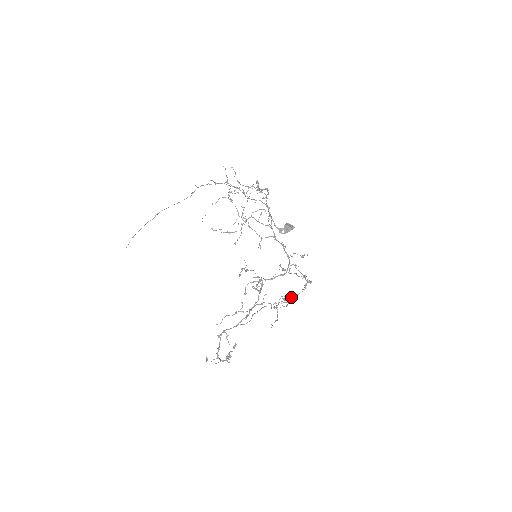
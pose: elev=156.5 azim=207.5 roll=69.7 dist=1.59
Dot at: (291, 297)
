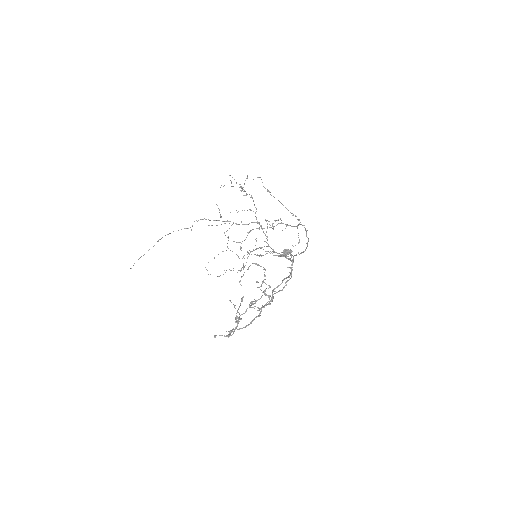
Dot at: occluded
